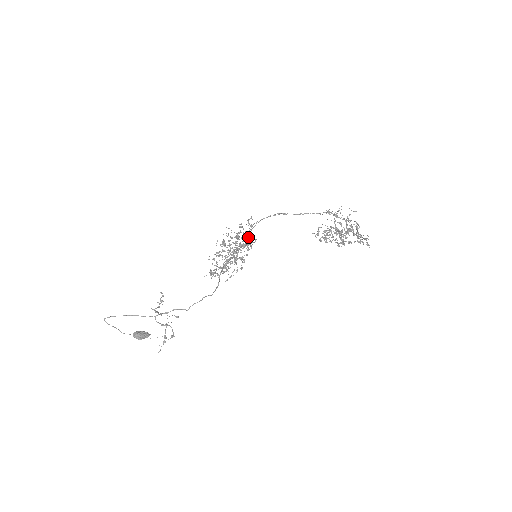
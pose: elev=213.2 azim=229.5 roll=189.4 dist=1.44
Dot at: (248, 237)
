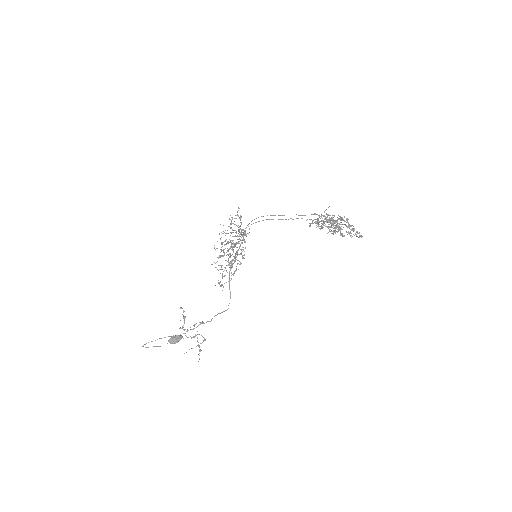
Dot at: occluded
